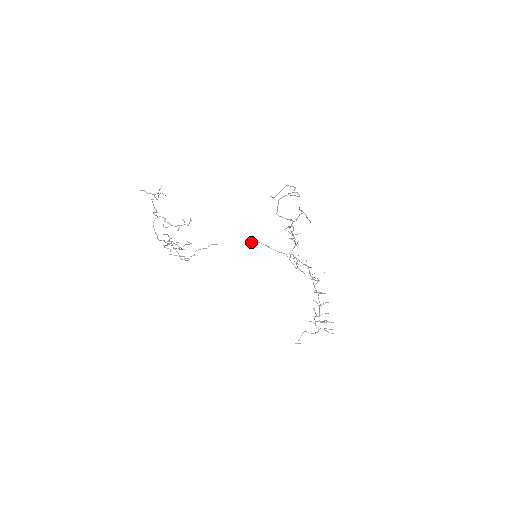
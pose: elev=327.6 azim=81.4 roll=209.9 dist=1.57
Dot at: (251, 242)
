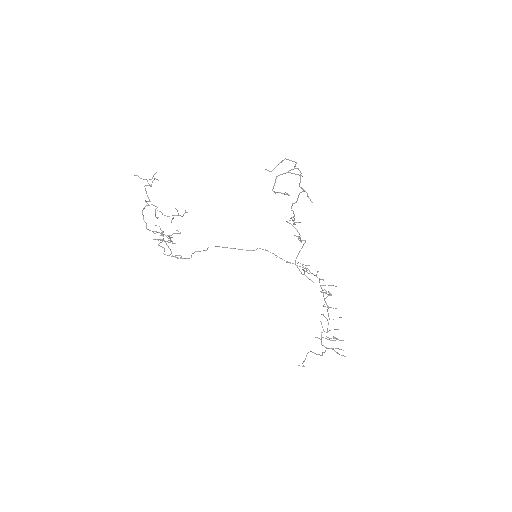
Dot at: occluded
